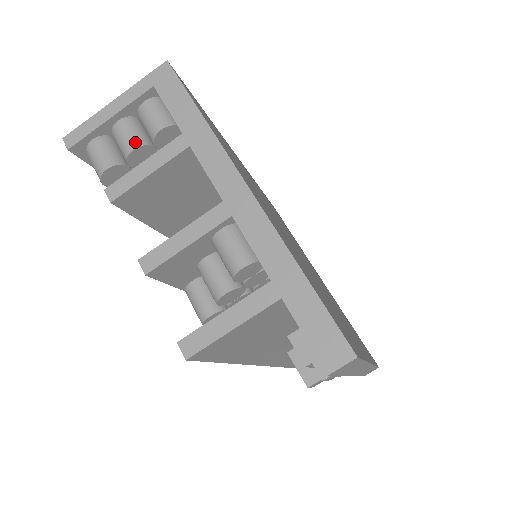
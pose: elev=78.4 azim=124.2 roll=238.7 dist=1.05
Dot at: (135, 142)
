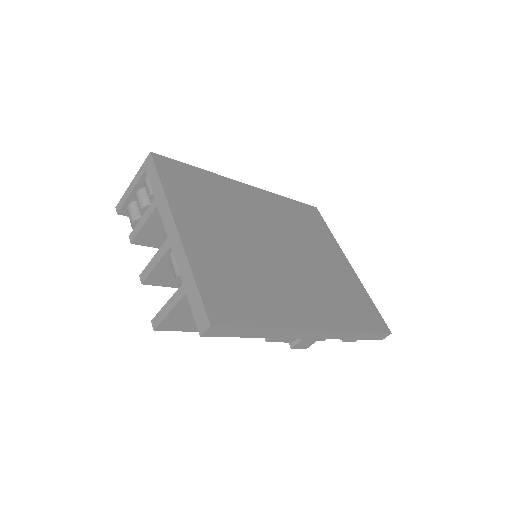
Dot at: (142, 205)
